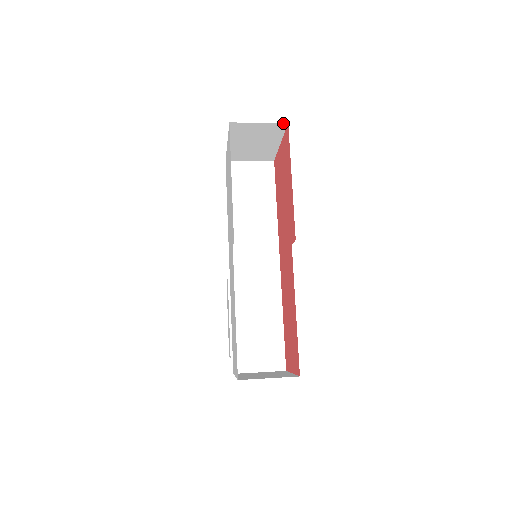
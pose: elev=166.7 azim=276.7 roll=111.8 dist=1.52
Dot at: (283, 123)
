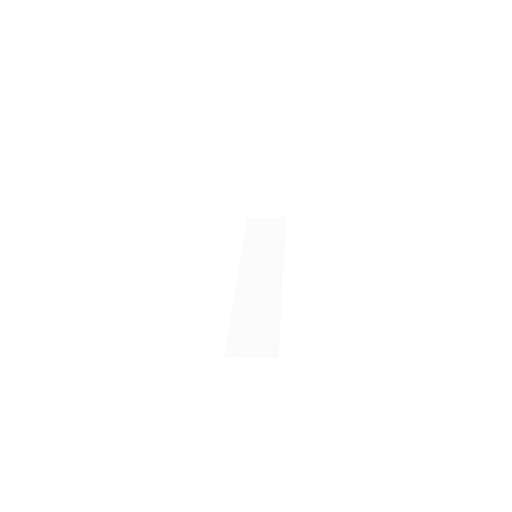
Dot at: (280, 161)
